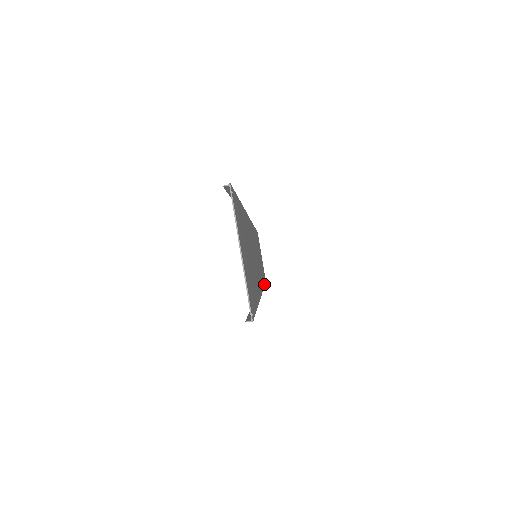
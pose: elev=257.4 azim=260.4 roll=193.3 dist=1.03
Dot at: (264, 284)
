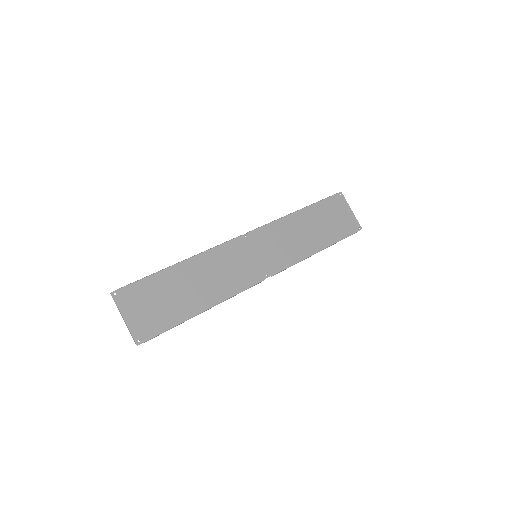
Dot at: (321, 249)
